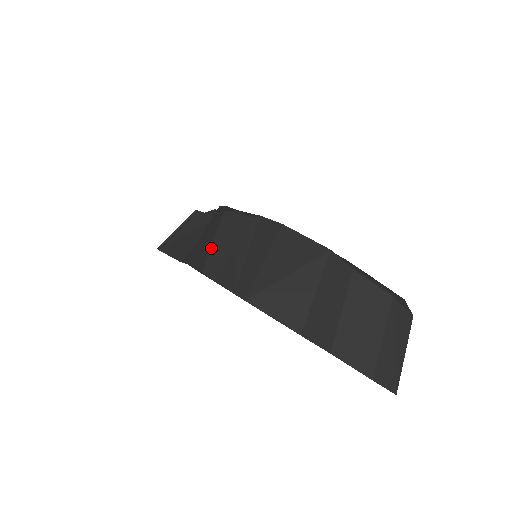
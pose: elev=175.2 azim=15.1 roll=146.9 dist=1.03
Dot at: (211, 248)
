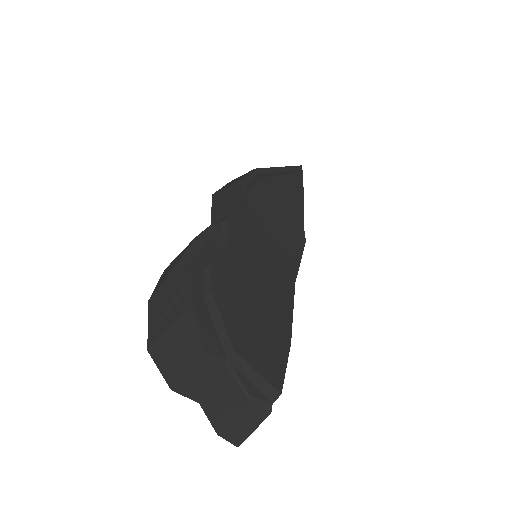
Dot at: (160, 285)
